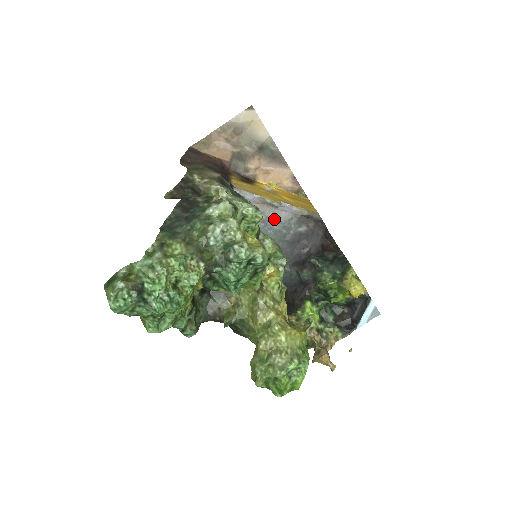
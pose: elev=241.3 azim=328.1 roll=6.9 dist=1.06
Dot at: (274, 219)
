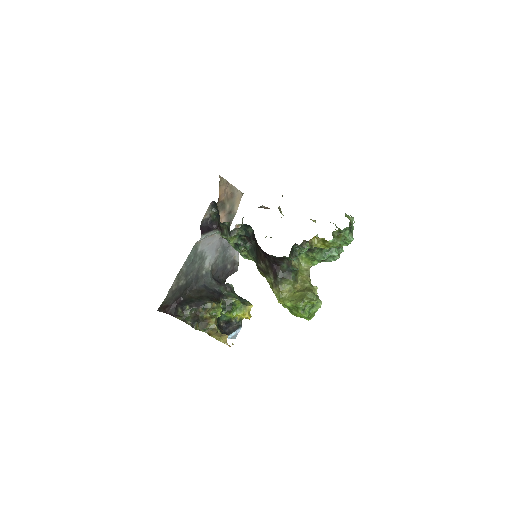
Dot at: (230, 249)
